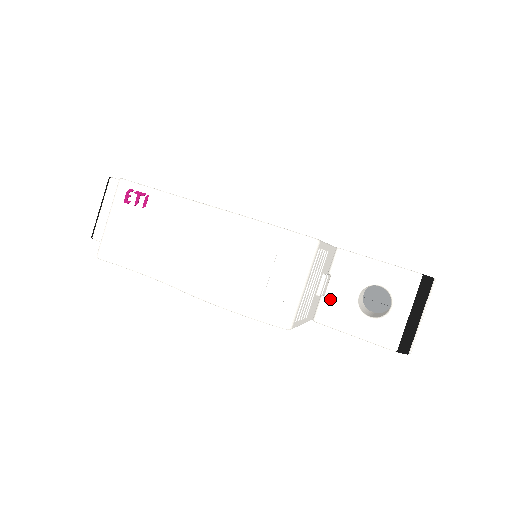
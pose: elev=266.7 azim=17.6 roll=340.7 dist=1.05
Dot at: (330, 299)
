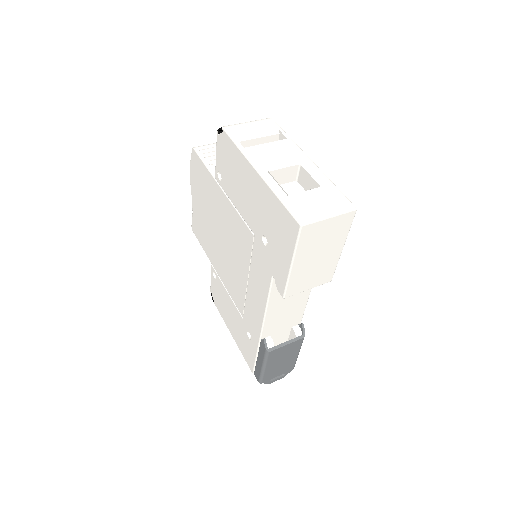
Dot at: occluded
